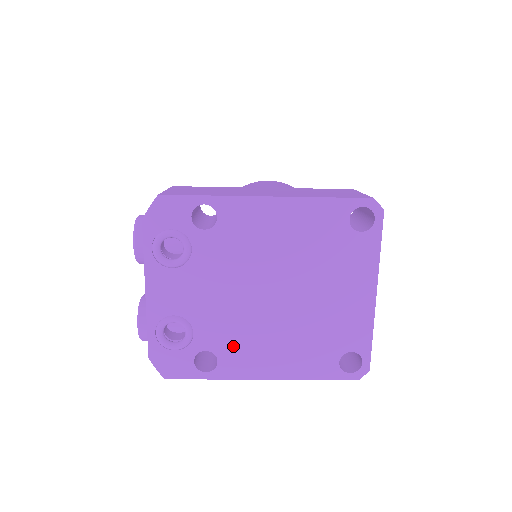
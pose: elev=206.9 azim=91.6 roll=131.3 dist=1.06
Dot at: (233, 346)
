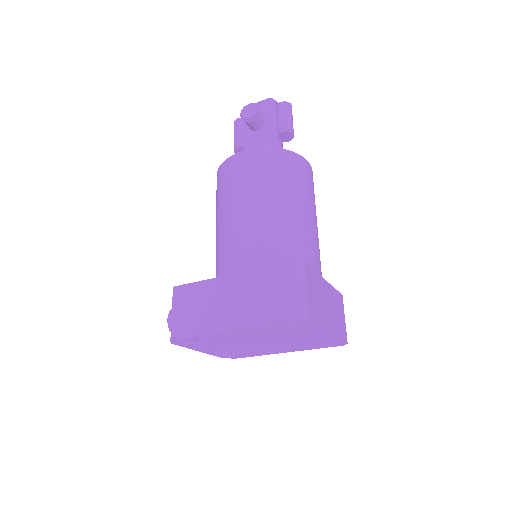
Dot at: (260, 351)
